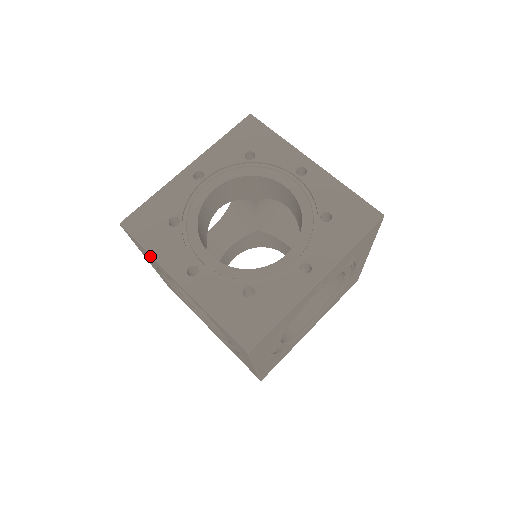
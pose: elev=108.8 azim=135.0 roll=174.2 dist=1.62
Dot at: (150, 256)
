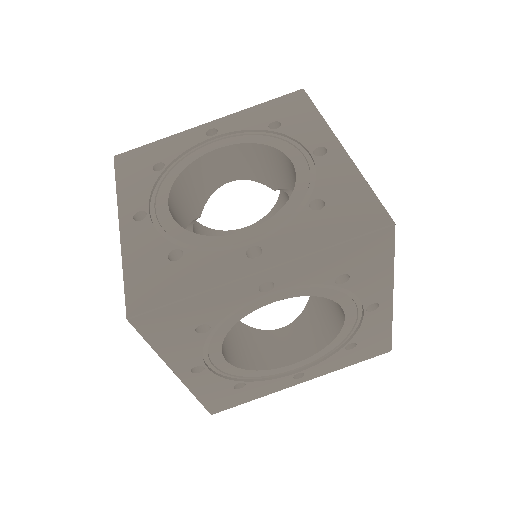
Dot at: occluded
